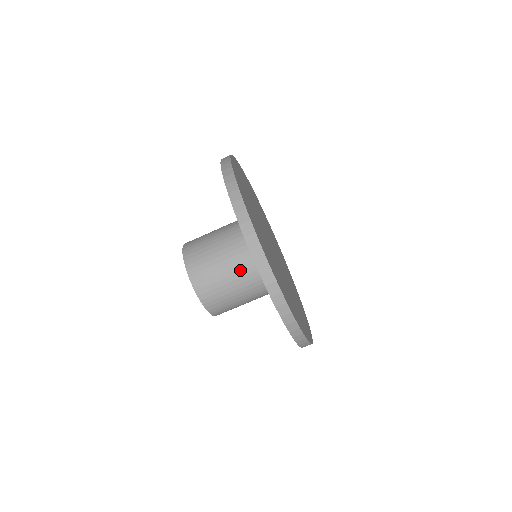
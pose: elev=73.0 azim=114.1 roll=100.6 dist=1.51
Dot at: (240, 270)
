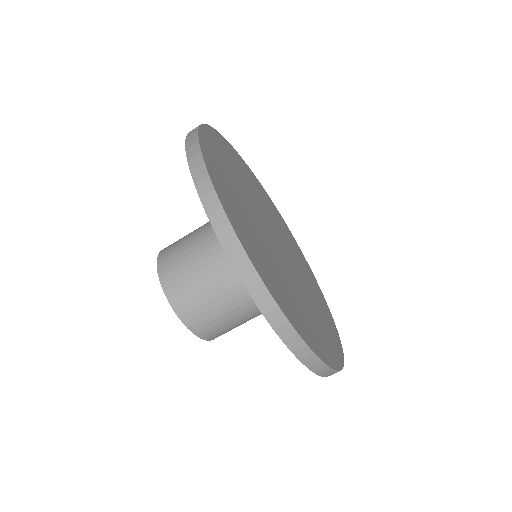
Dot at: (246, 300)
